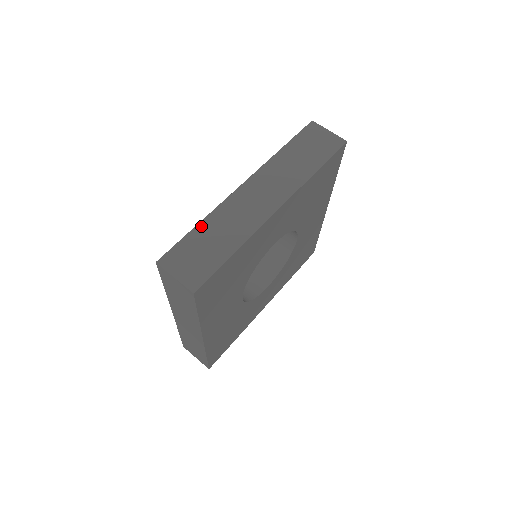
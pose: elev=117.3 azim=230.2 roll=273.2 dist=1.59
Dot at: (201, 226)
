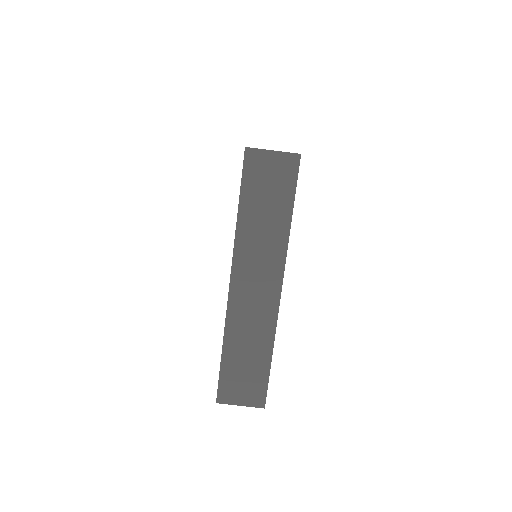
Dot at: (226, 351)
